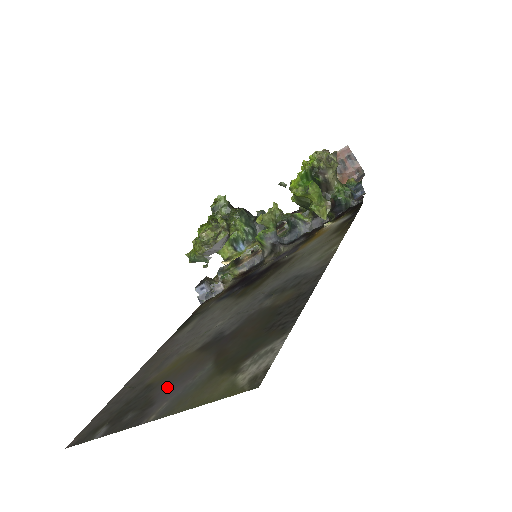
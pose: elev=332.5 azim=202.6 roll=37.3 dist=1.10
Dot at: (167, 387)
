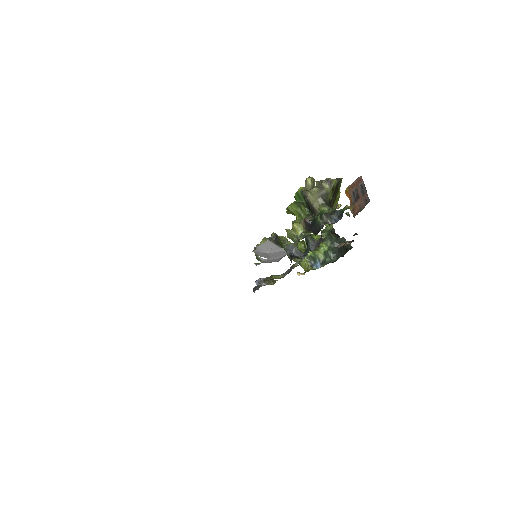
Dot at: occluded
